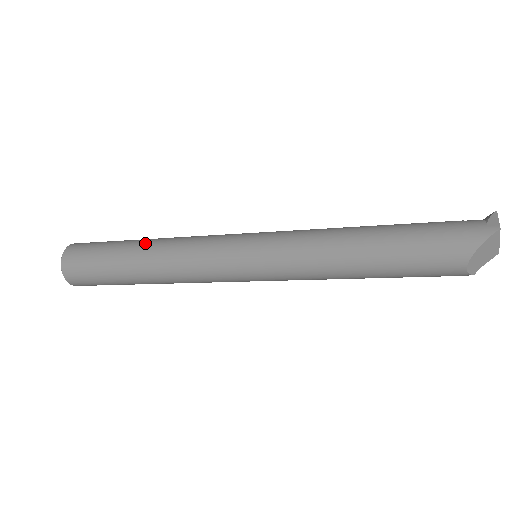
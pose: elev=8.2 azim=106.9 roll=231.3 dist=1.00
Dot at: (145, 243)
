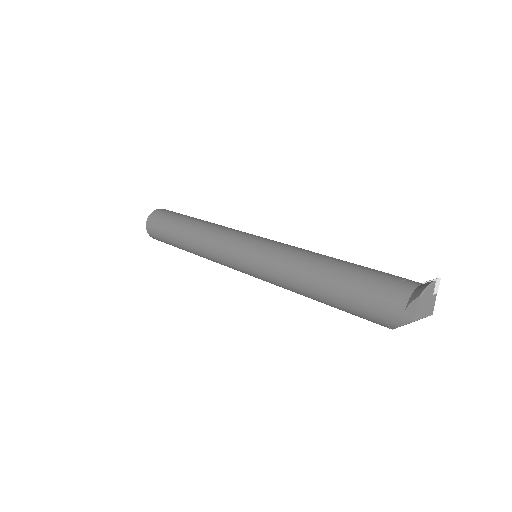
Dot at: (184, 236)
